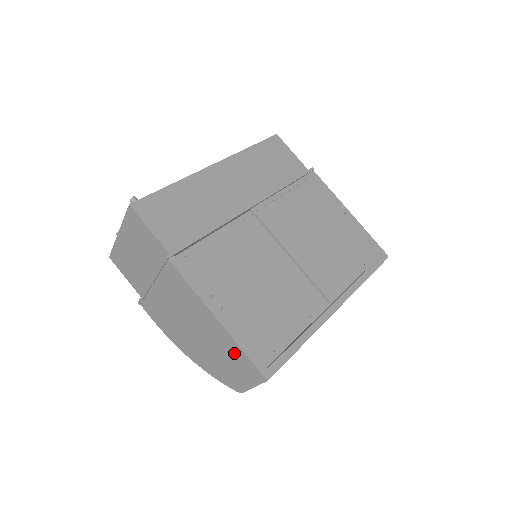
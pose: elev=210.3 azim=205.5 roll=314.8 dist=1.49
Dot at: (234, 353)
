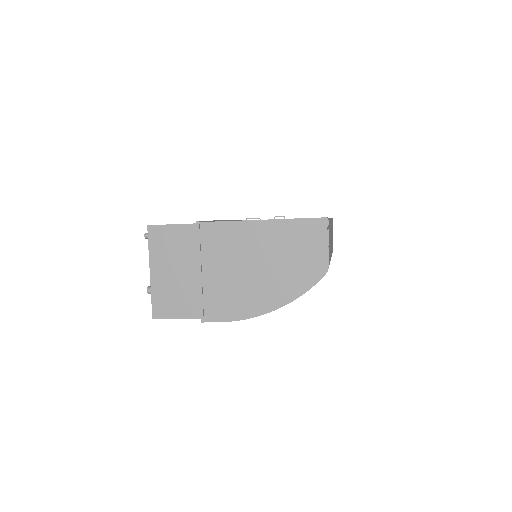
Dot at: (293, 233)
